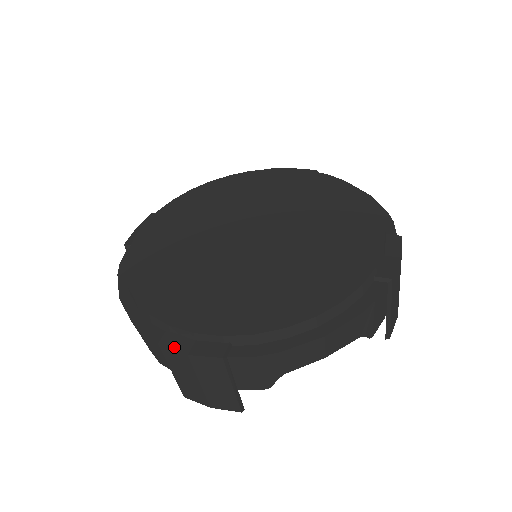
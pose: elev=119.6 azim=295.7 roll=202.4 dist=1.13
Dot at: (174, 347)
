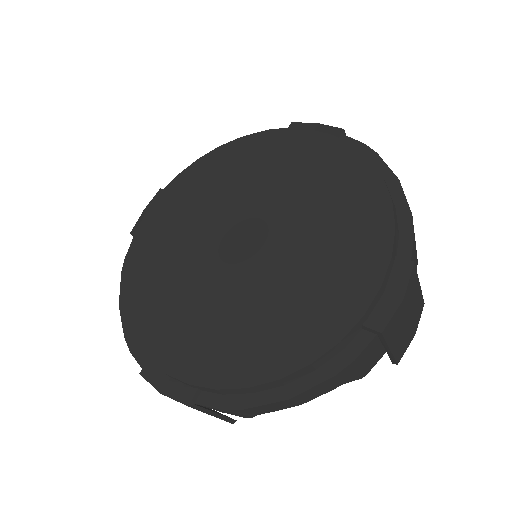
Dot at: (151, 381)
